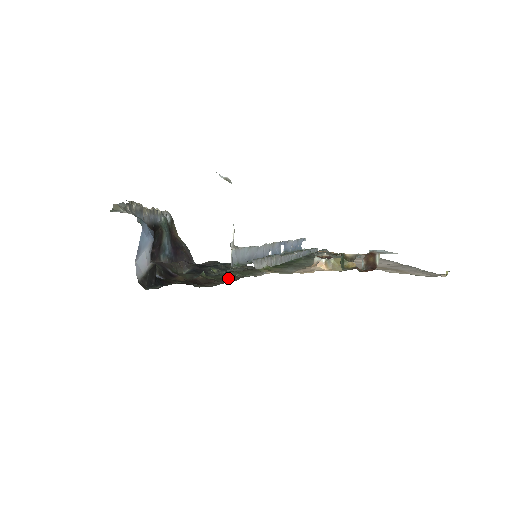
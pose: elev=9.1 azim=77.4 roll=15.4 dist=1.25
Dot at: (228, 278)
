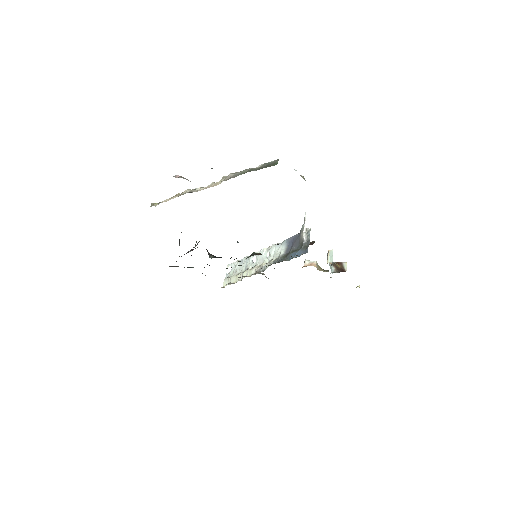
Dot at: occluded
